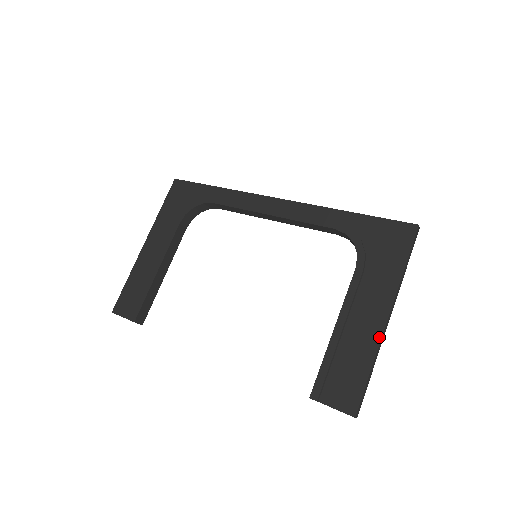
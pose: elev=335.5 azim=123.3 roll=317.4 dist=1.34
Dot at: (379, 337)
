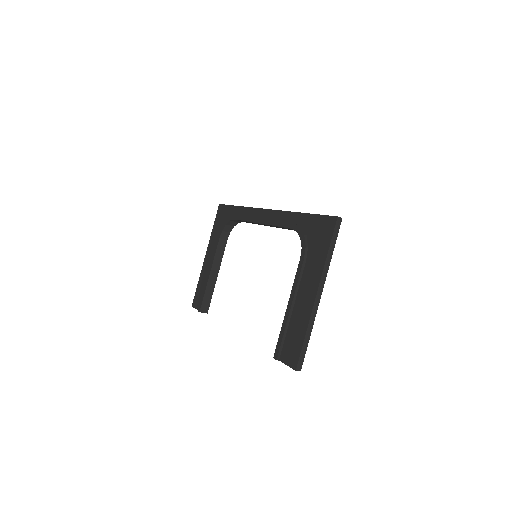
Dot at: (311, 310)
